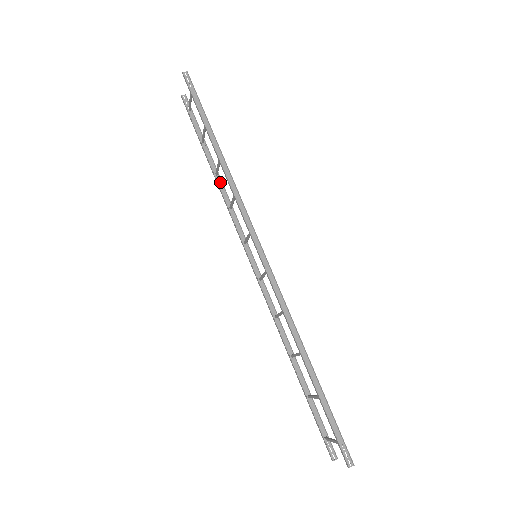
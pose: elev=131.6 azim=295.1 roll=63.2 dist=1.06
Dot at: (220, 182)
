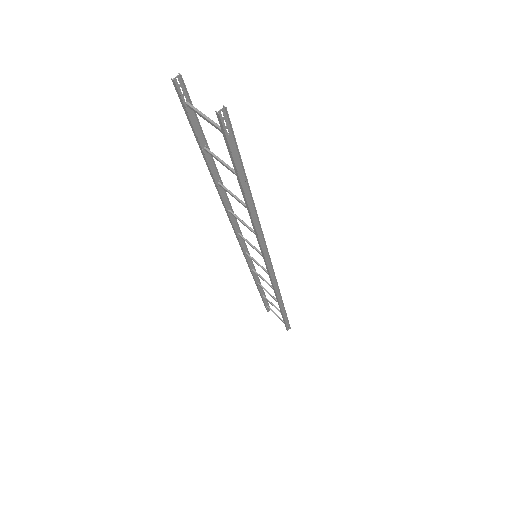
Dot at: (222, 190)
